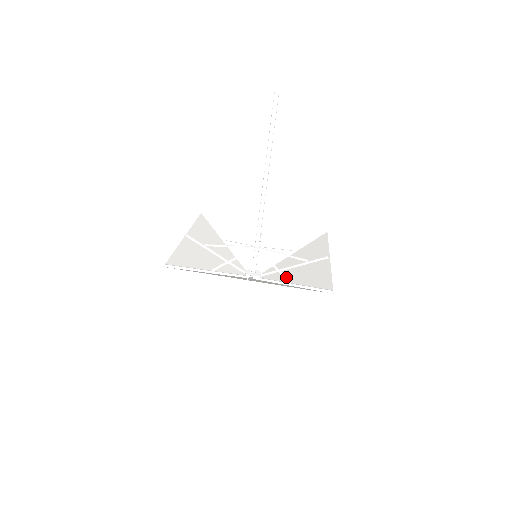
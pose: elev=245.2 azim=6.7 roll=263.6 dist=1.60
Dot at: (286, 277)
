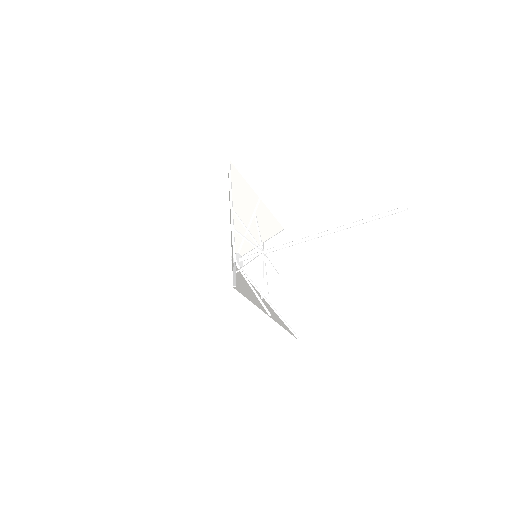
Dot at: occluded
